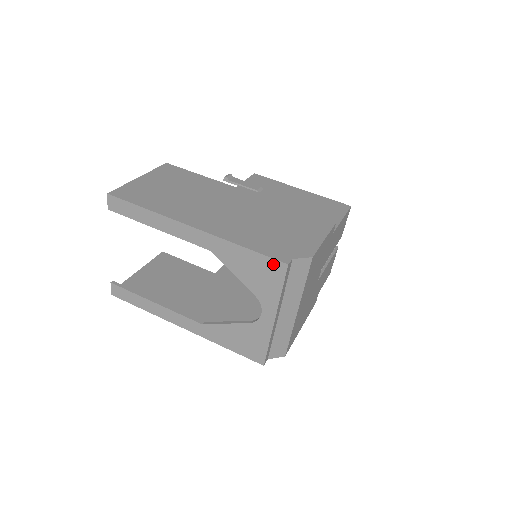
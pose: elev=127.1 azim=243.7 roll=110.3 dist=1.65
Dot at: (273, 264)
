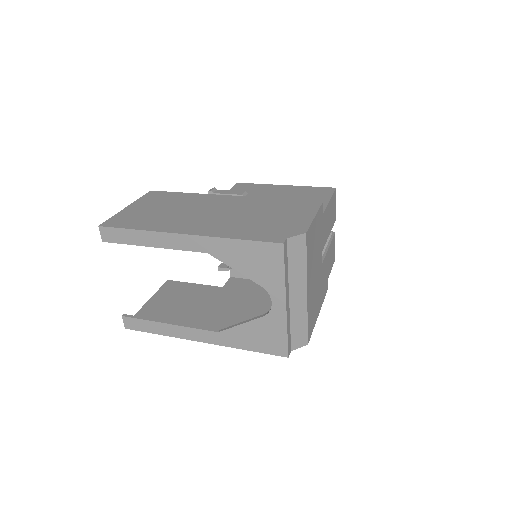
Dot at: (269, 248)
